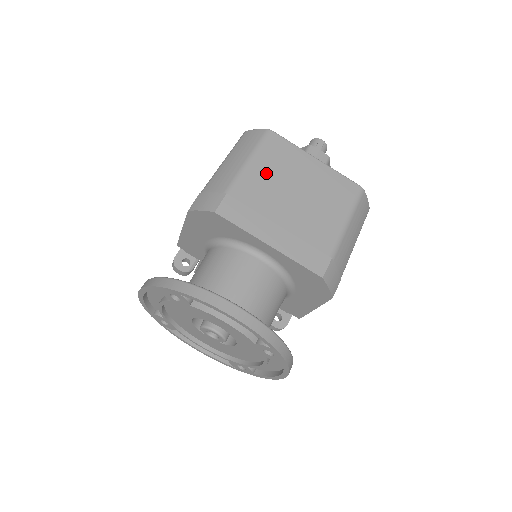
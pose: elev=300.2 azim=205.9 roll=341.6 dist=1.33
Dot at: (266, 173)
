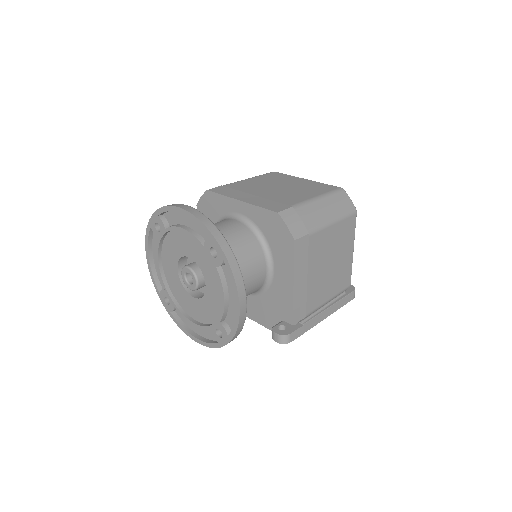
Dot at: (258, 181)
